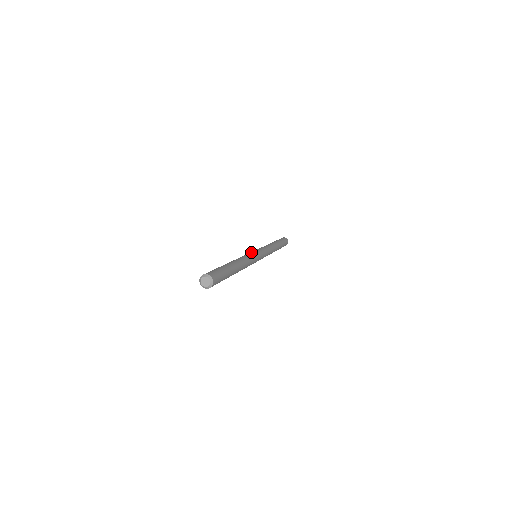
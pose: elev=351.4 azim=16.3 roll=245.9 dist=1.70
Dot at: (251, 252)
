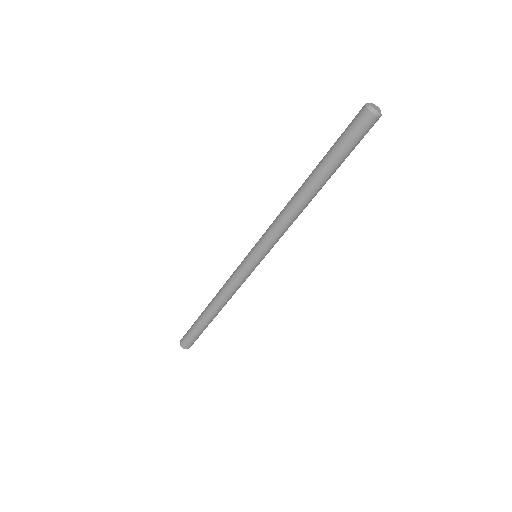
Dot at: occluded
